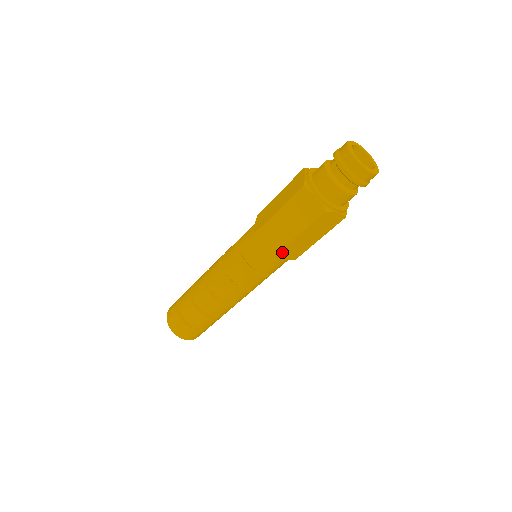
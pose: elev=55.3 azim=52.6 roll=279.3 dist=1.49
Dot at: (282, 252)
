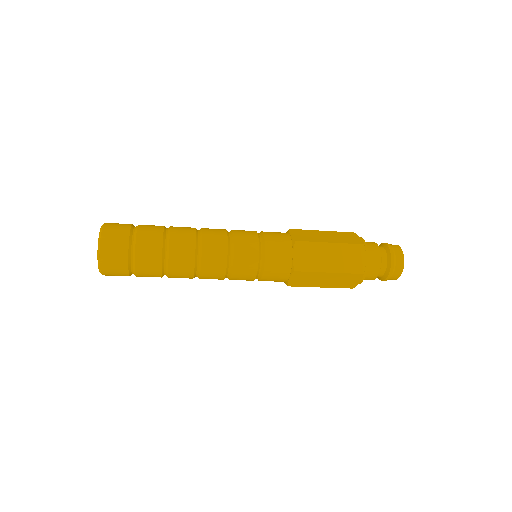
Dot at: (302, 273)
